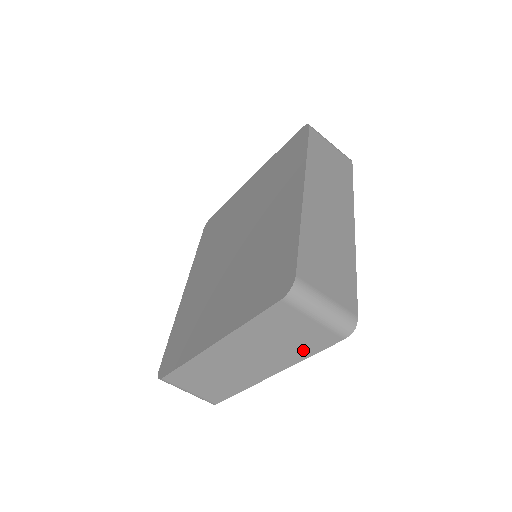
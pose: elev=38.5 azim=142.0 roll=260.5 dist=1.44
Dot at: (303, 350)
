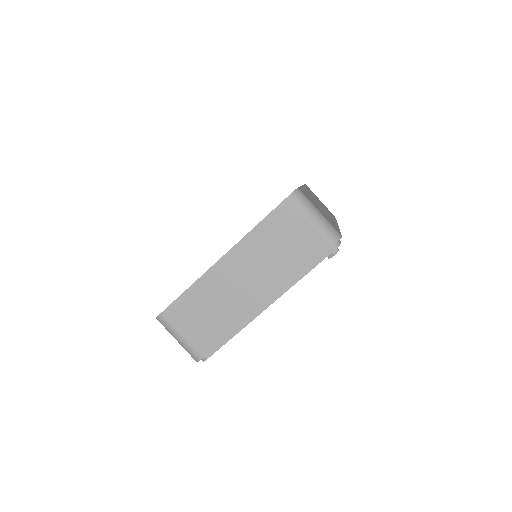
Dot at: (296, 264)
